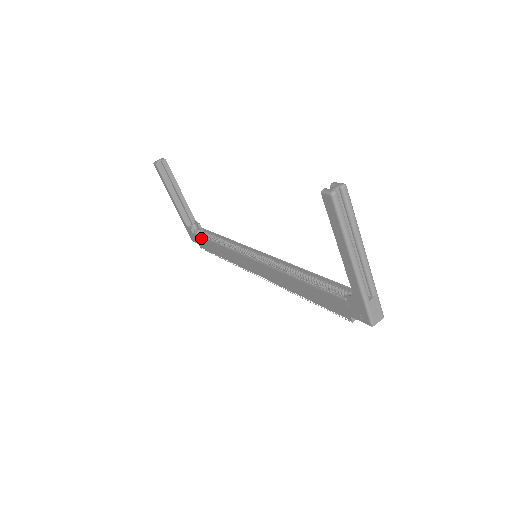
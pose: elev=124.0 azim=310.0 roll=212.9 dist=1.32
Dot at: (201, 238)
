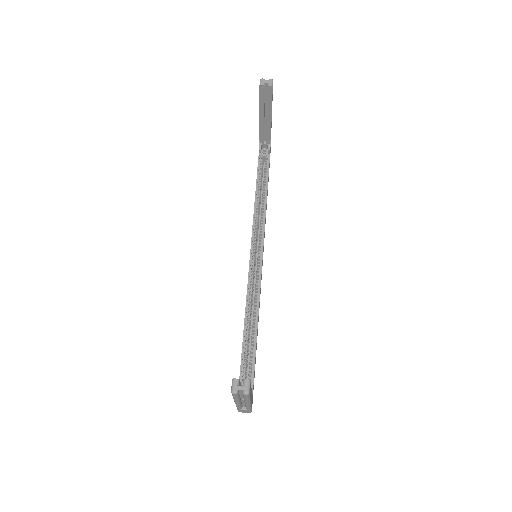
Dot at: (257, 169)
